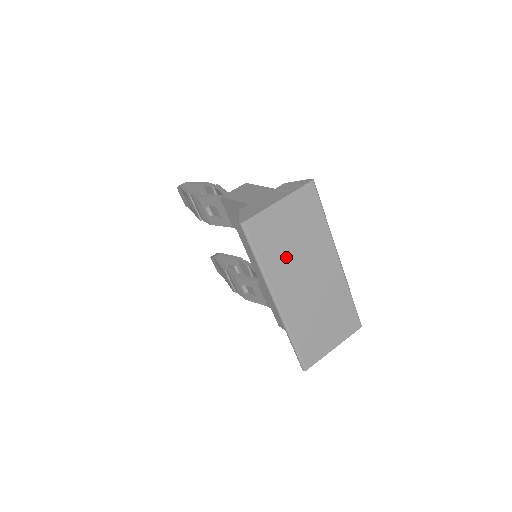
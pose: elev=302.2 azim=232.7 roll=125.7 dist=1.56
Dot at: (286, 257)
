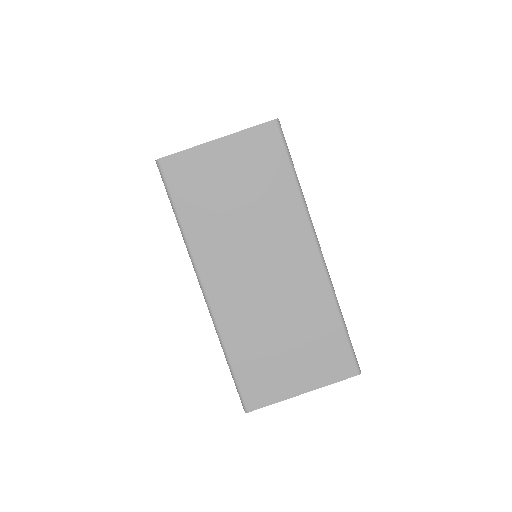
Dot at: (223, 223)
